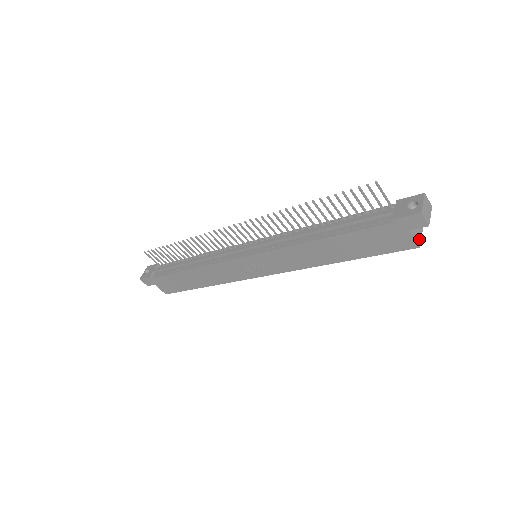
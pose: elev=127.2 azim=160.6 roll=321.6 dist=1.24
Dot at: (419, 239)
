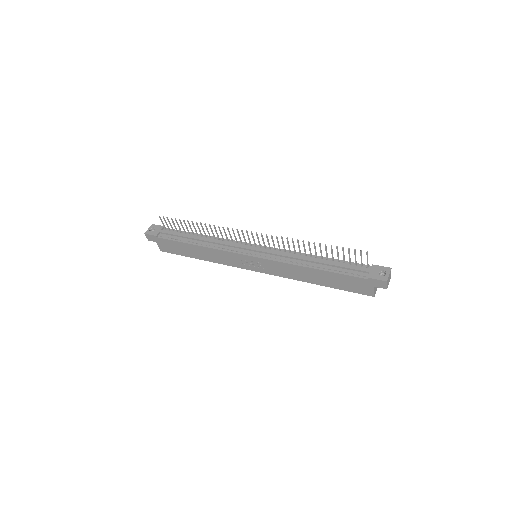
Dot at: occluded
